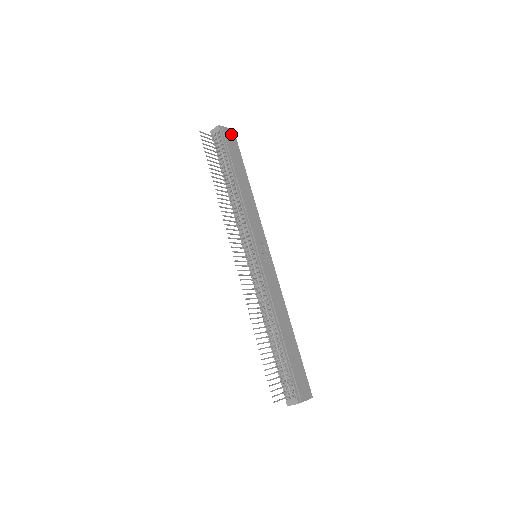
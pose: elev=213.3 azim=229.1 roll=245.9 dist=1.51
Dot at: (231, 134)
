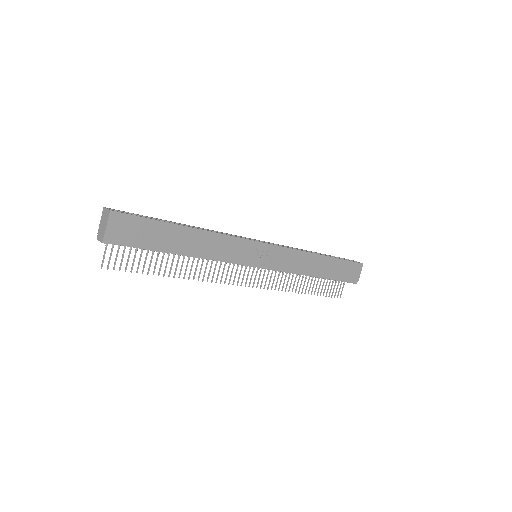
Dot at: (116, 222)
